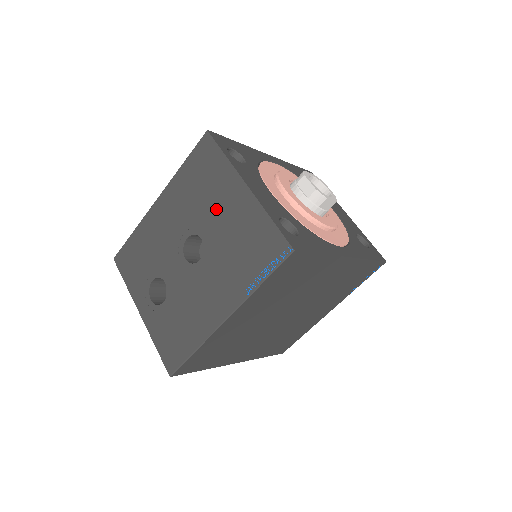
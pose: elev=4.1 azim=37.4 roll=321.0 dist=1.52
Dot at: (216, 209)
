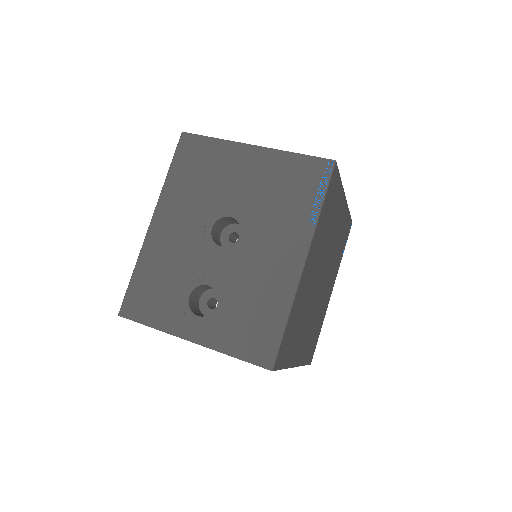
Dot at: (232, 183)
